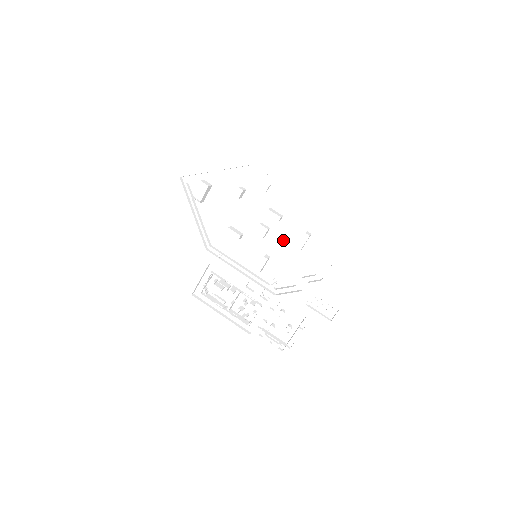
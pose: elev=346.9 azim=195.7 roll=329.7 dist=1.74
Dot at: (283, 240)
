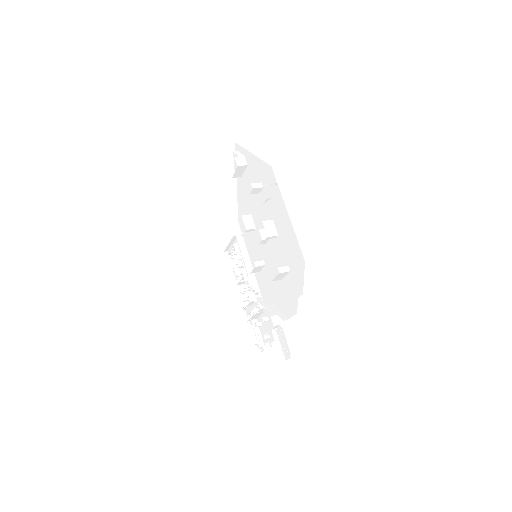
Dot at: (274, 258)
